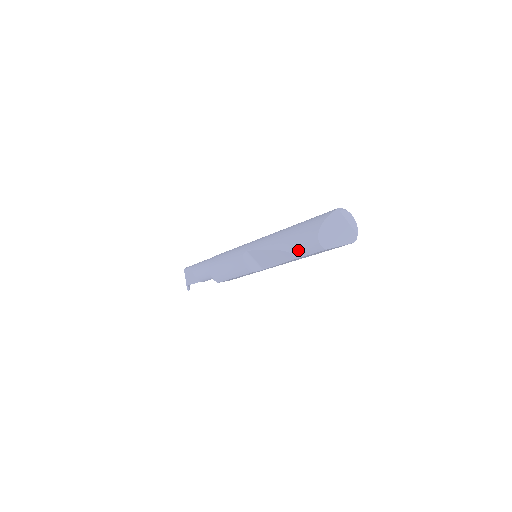
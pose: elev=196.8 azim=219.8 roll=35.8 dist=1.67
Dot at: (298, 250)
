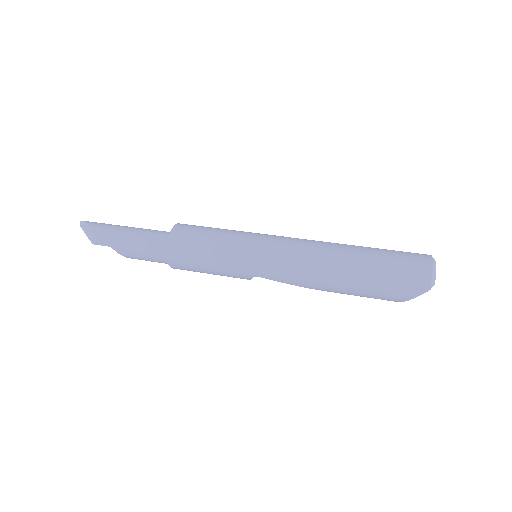
Dot at: occluded
